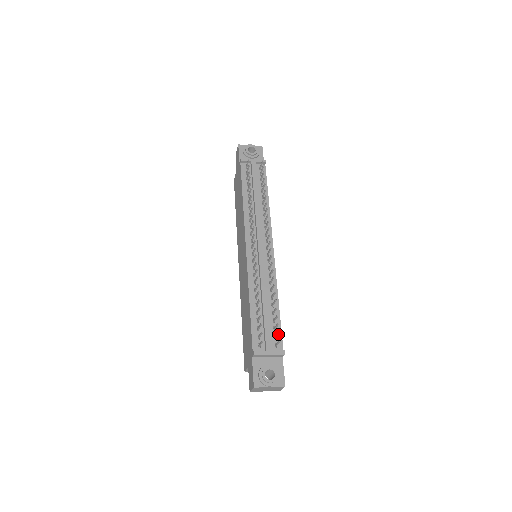
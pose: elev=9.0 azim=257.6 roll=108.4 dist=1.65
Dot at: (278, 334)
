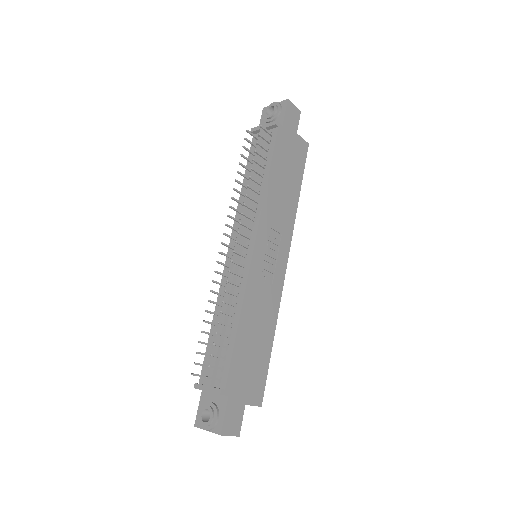
Dot at: (213, 367)
